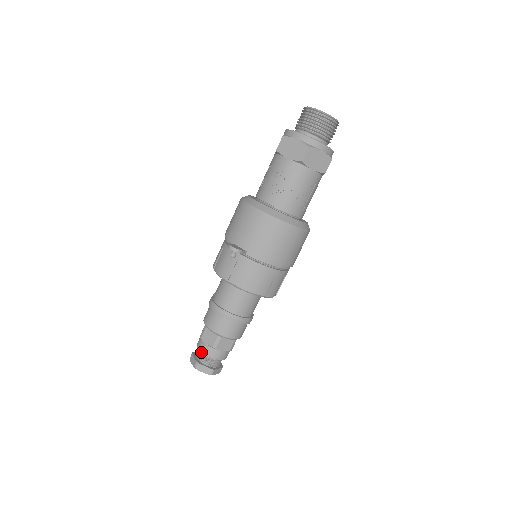
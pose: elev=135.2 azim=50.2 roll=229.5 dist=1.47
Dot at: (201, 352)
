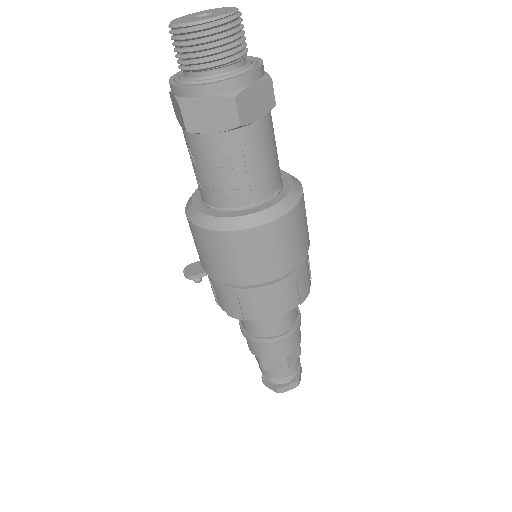
Dot at: occluded
